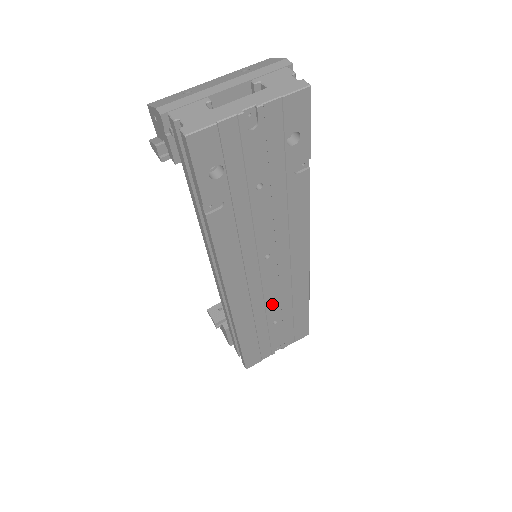
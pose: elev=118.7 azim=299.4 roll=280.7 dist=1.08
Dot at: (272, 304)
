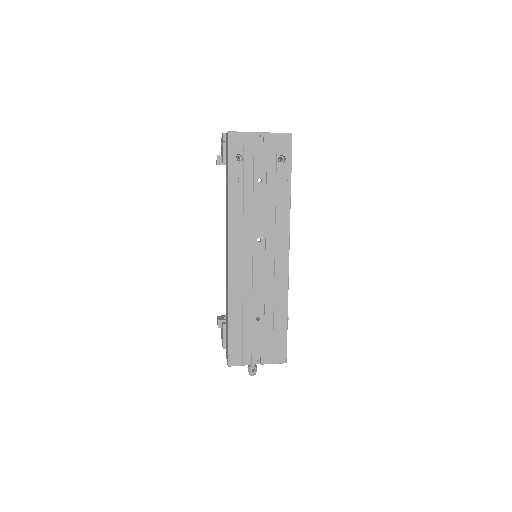
Dot at: (258, 294)
